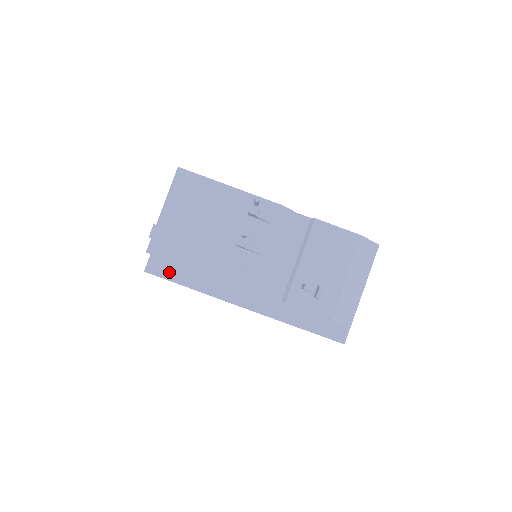
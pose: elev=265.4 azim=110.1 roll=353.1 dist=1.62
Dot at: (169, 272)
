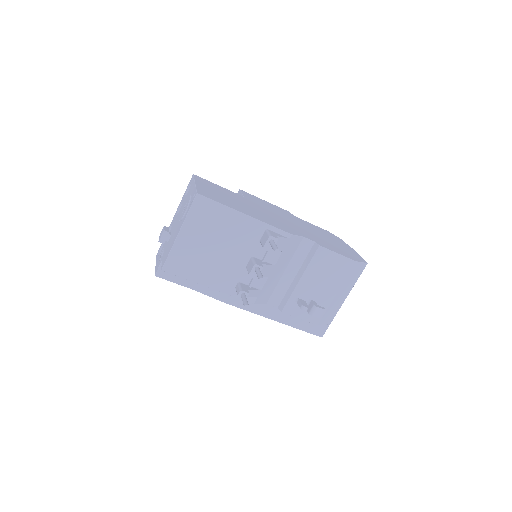
Dot at: (178, 277)
